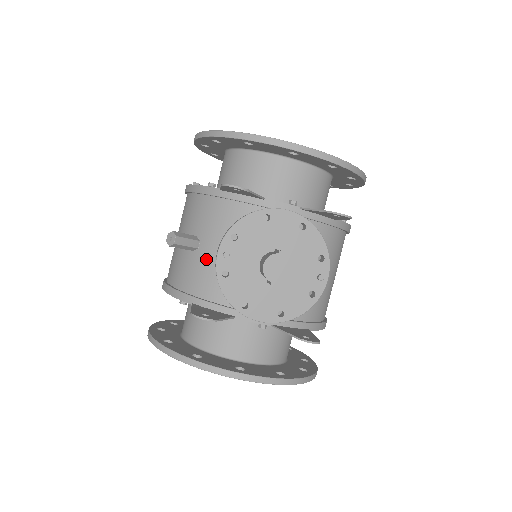
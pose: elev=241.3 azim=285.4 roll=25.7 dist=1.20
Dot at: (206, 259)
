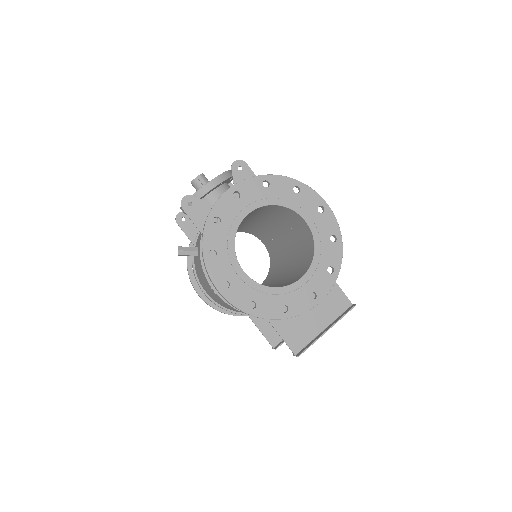
Dot at: occluded
